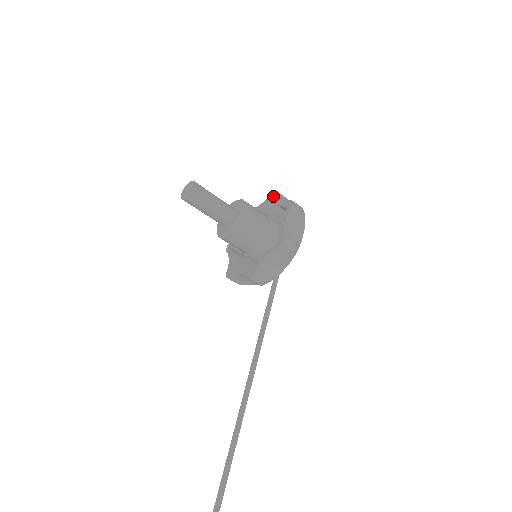
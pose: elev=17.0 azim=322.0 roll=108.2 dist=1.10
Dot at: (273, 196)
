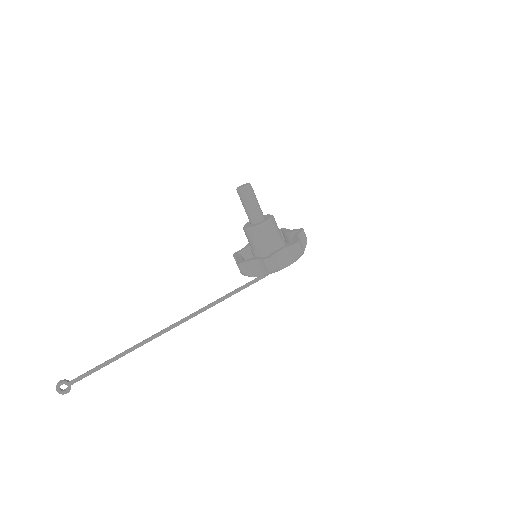
Dot at: (299, 230)
